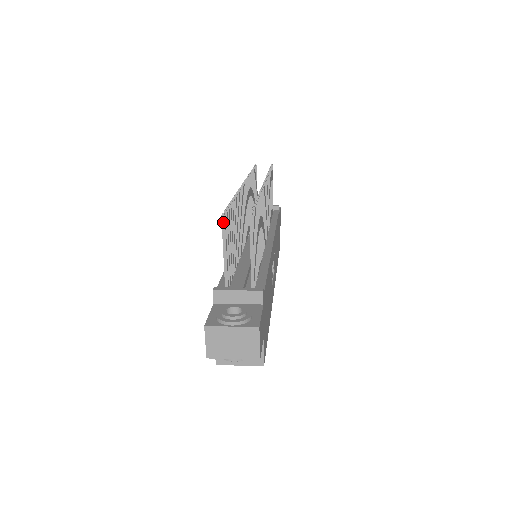
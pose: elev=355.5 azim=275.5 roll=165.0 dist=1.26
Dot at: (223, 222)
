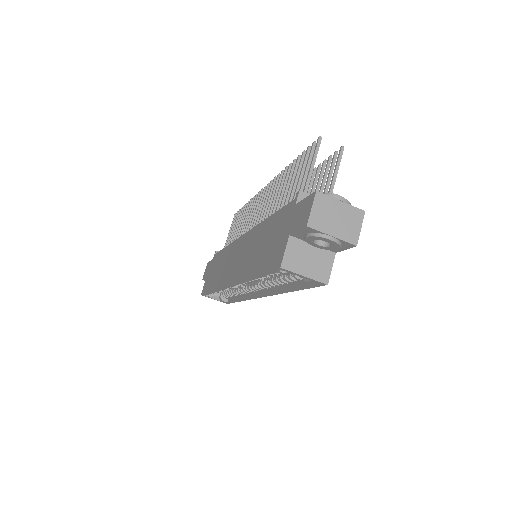
Dot at: (319, 143)
